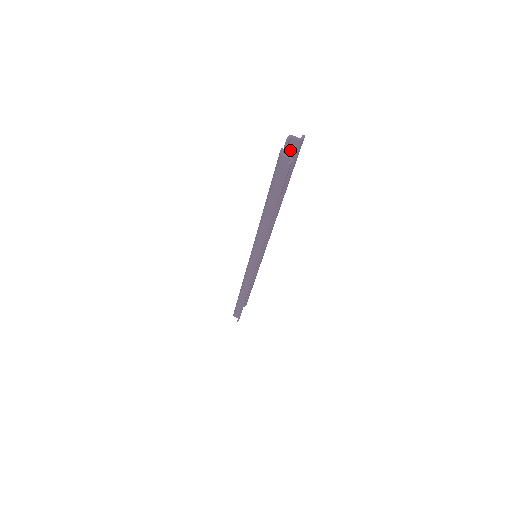
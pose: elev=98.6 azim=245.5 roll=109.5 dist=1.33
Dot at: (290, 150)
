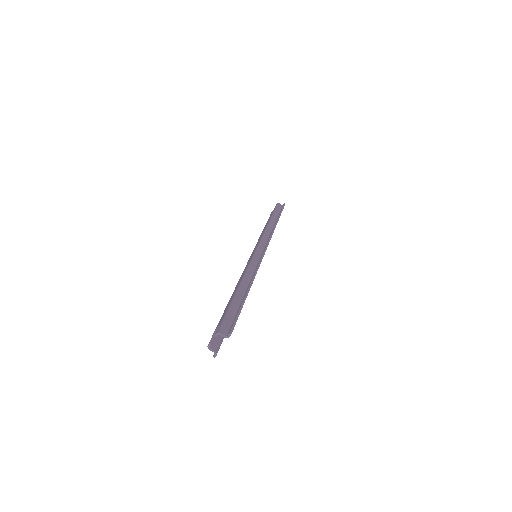
Dot at: (225, 326)
